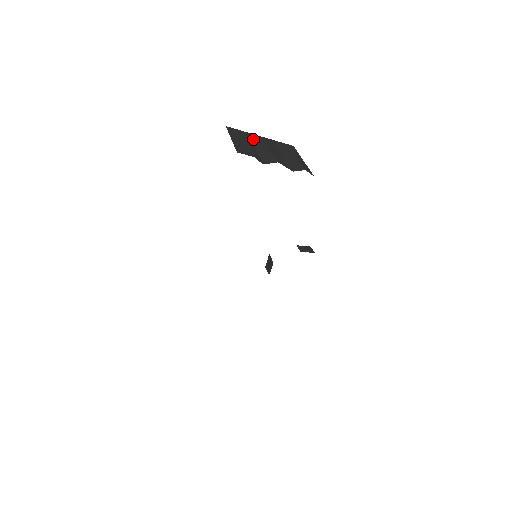
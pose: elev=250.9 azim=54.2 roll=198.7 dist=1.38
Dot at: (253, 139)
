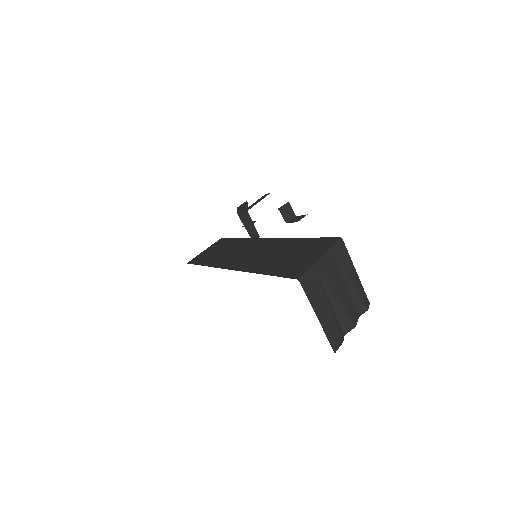
Dot at: (323, 283)
